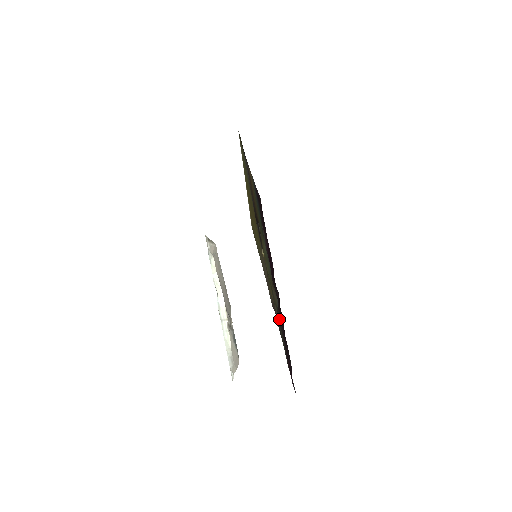
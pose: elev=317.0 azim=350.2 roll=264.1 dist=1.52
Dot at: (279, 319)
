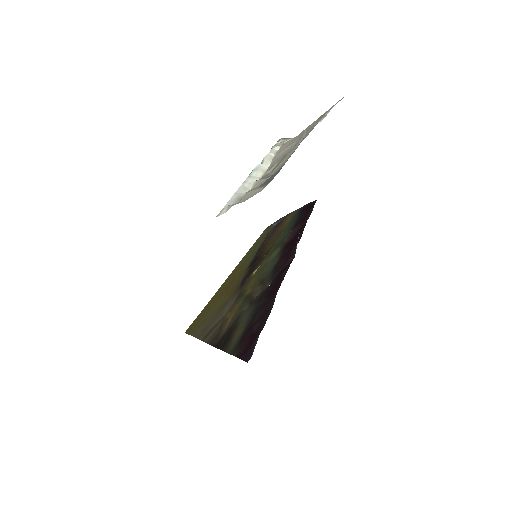
Dot at: (260, 297)
